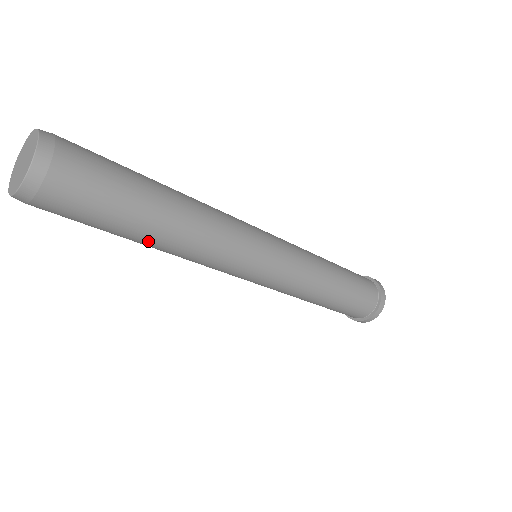
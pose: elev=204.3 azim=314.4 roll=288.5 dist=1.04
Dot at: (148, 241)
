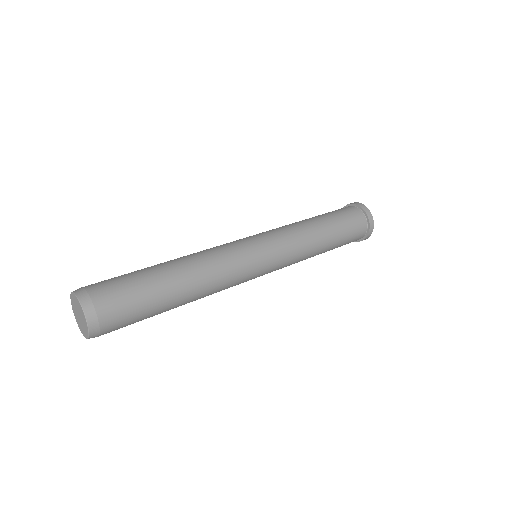
Dot at: occluded
